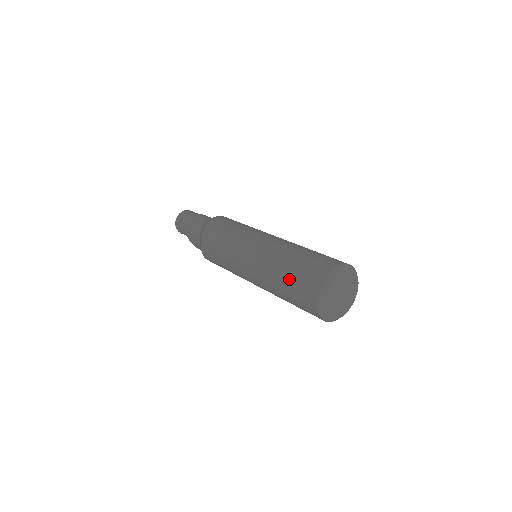
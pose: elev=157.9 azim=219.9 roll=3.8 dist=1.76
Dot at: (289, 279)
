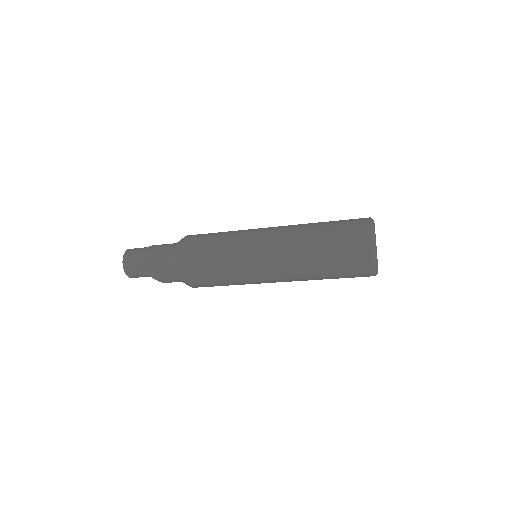
Dot at: (332, 255)
